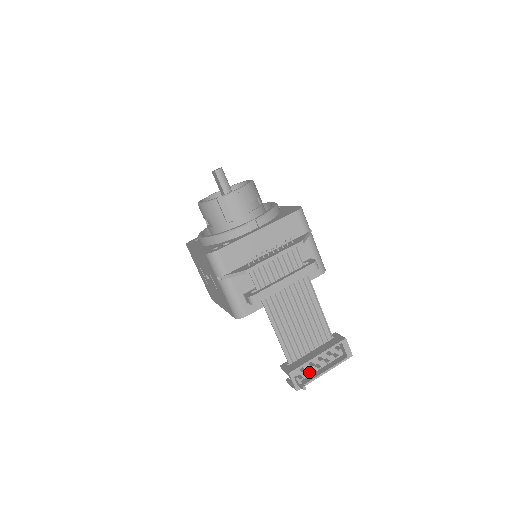
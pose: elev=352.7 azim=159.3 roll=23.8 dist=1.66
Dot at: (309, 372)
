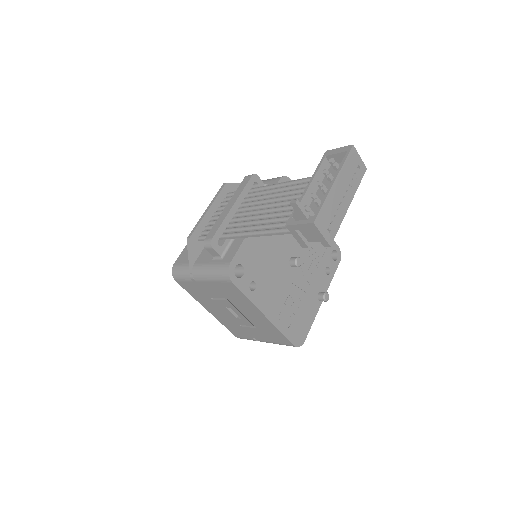
Dot at: (315, 203)
